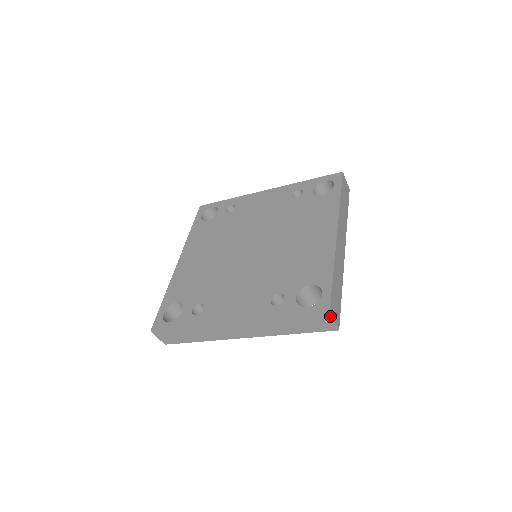
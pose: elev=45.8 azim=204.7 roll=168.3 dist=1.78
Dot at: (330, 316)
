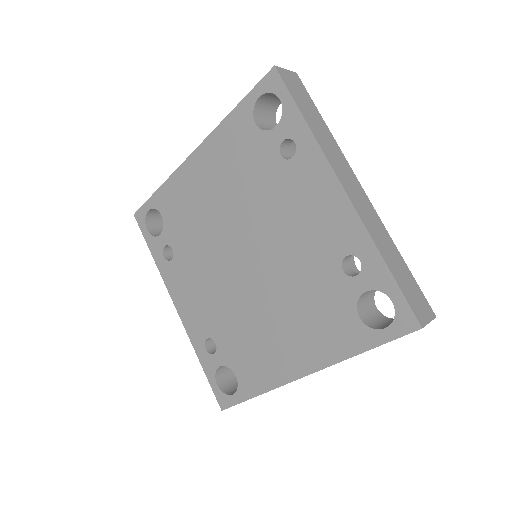
Dot at: occluded
